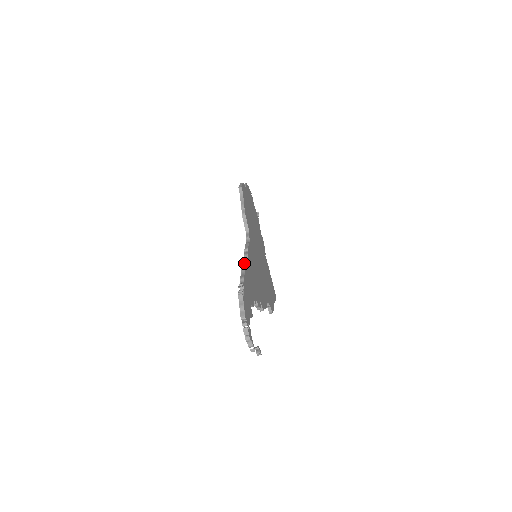
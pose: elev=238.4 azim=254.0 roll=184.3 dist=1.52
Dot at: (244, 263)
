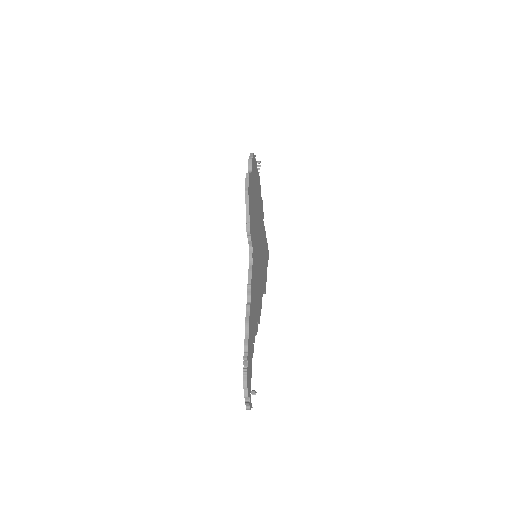
Dot at: (248, 318)
